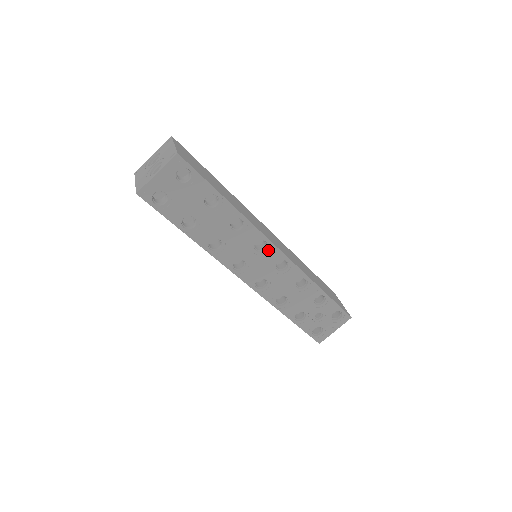
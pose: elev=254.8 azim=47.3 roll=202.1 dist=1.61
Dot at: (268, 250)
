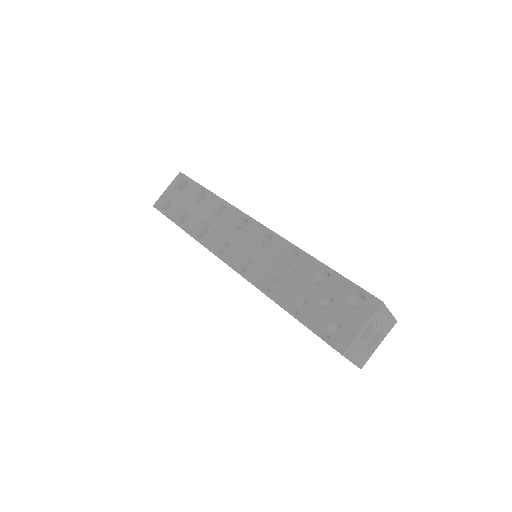
Dot at: (249, 226)
